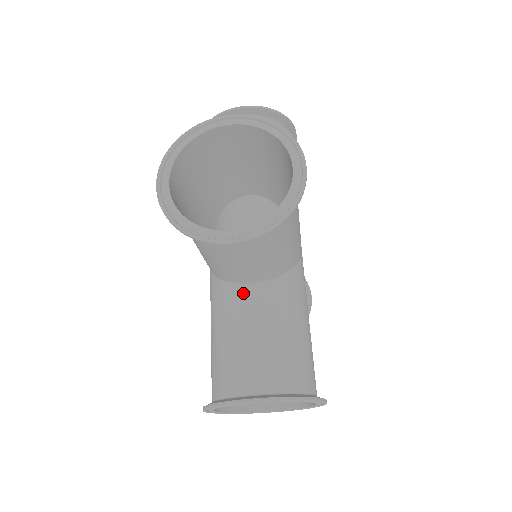
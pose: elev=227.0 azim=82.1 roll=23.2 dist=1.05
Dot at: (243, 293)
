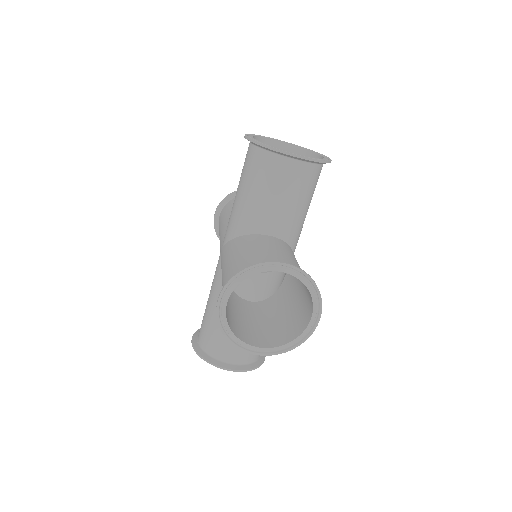
Dot at: (264, 237)
